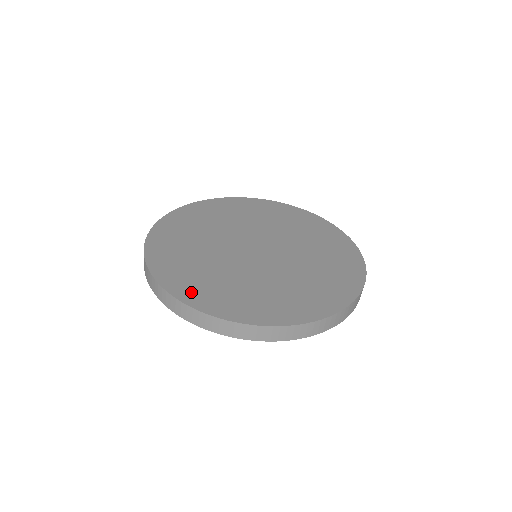
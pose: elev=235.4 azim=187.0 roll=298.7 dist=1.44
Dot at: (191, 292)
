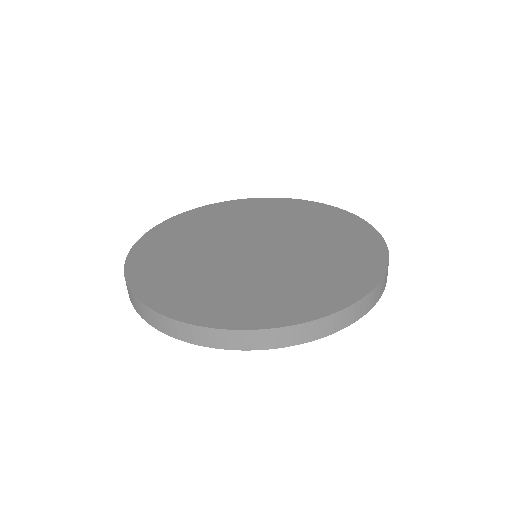
Dot at: (146, 279)
